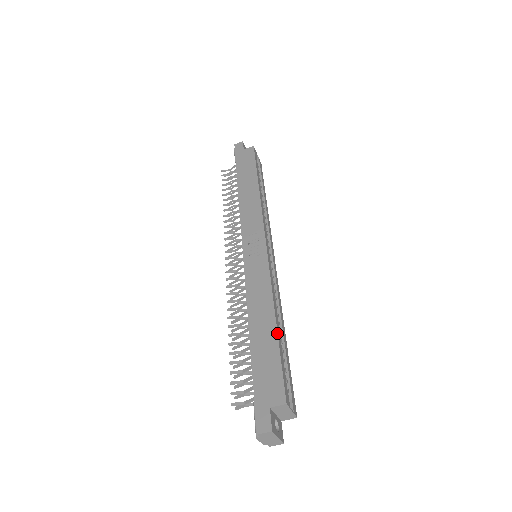
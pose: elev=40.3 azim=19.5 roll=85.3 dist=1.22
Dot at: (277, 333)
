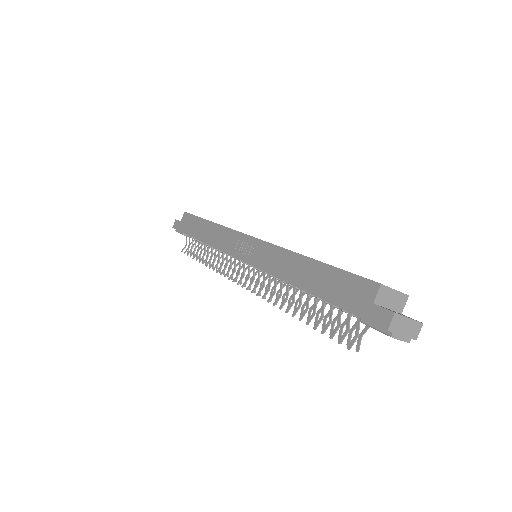
Dot at: (319, 262)
